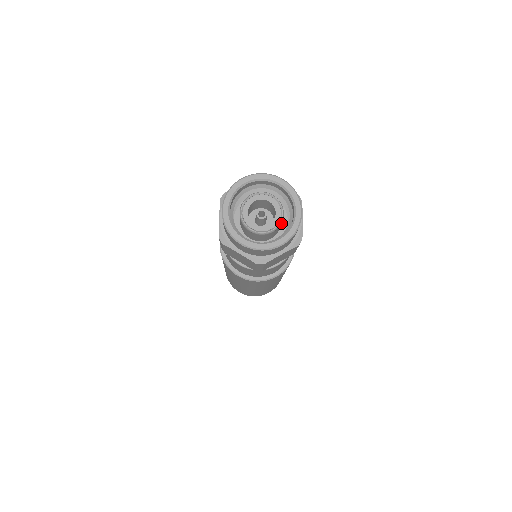
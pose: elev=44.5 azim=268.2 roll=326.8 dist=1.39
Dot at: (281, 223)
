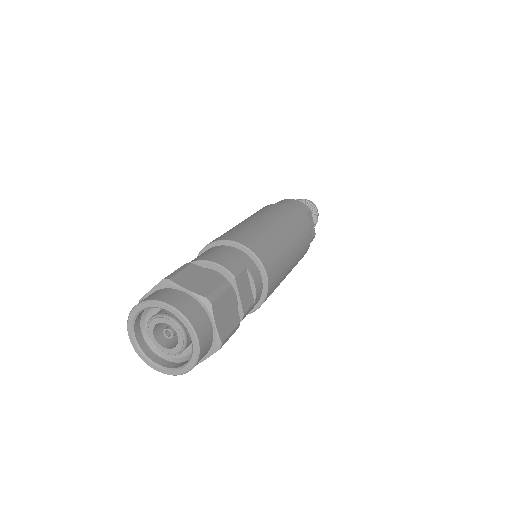
Dot at: occluded
